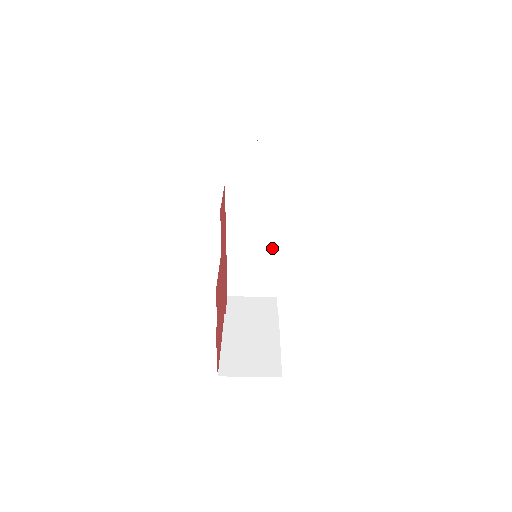
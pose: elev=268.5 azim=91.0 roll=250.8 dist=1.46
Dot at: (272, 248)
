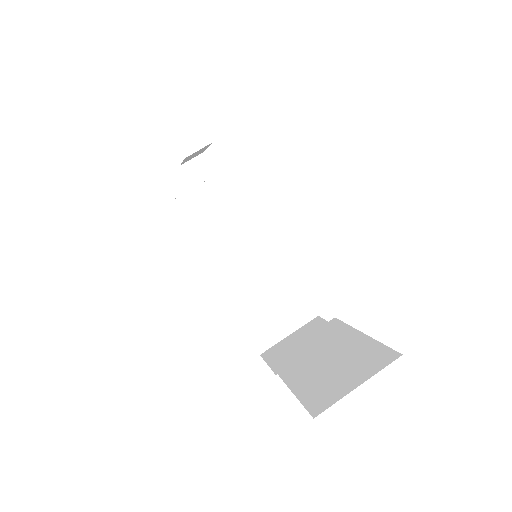
Dot at: (271, 253)
